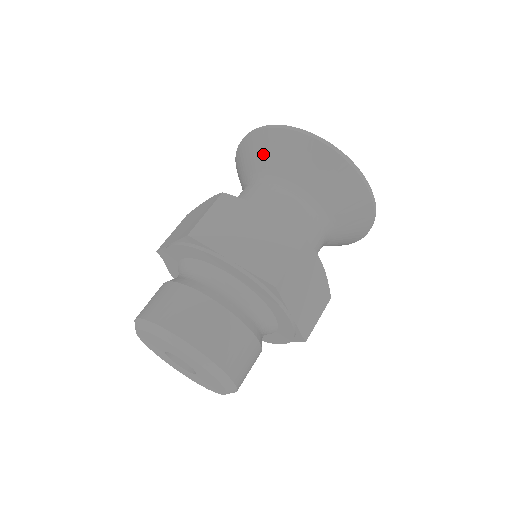
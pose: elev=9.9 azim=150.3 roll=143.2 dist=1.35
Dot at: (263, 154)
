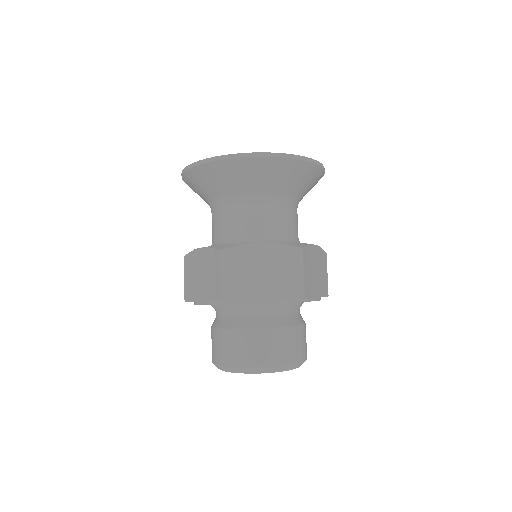
Dot at: occluded
